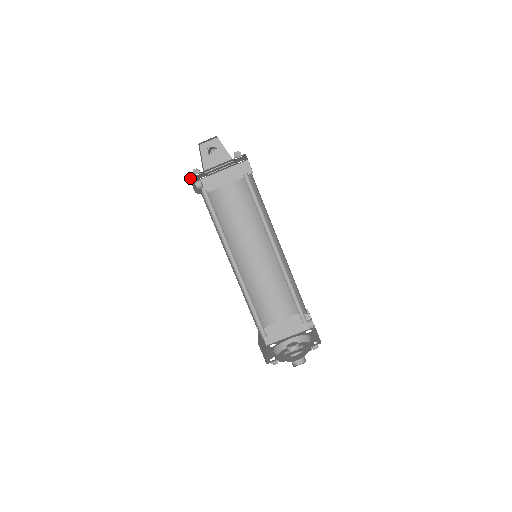
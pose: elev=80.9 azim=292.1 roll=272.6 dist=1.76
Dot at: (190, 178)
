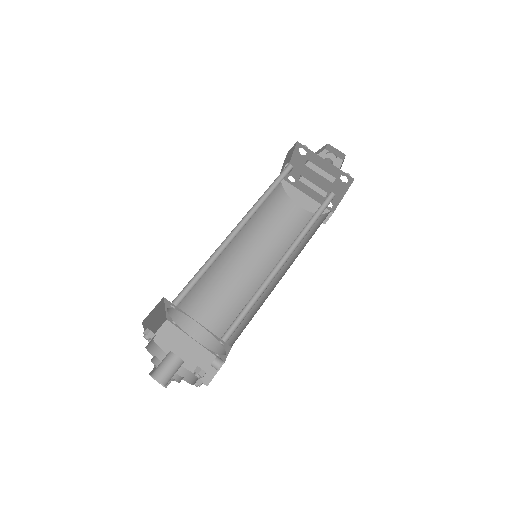
Dot at: (295, 148)
